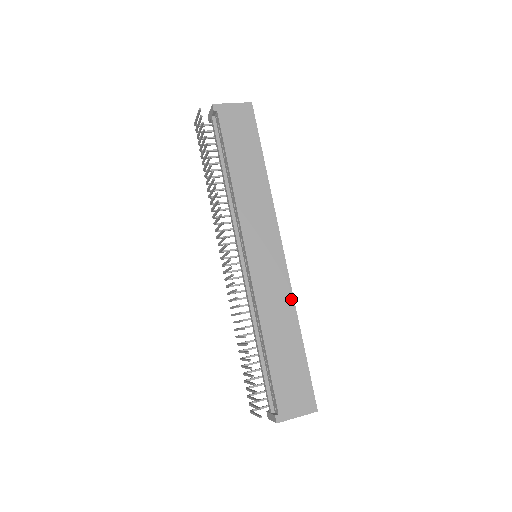
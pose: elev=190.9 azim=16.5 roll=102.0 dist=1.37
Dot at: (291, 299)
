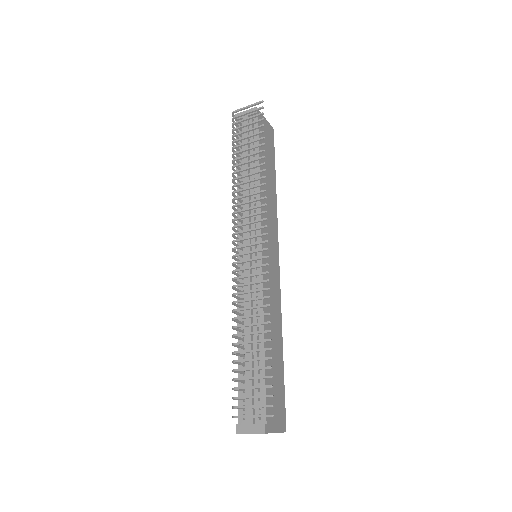
Dot at: (280, 309)
